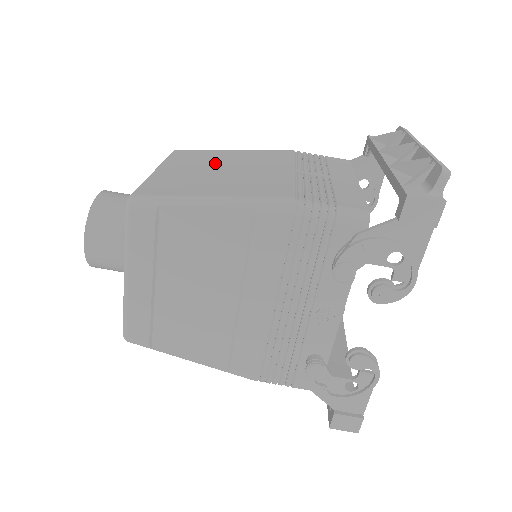
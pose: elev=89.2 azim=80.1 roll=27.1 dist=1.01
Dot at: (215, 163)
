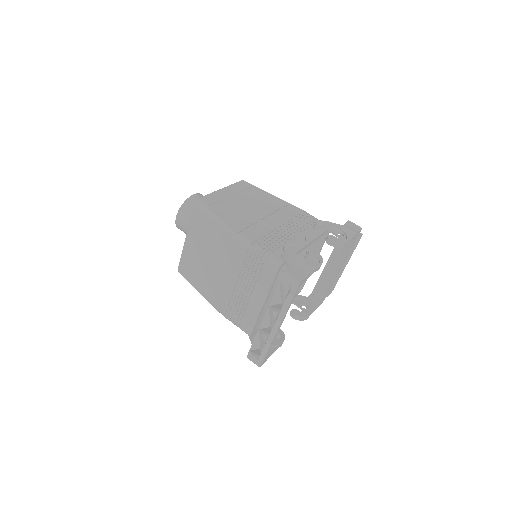
Dot at: occluded
